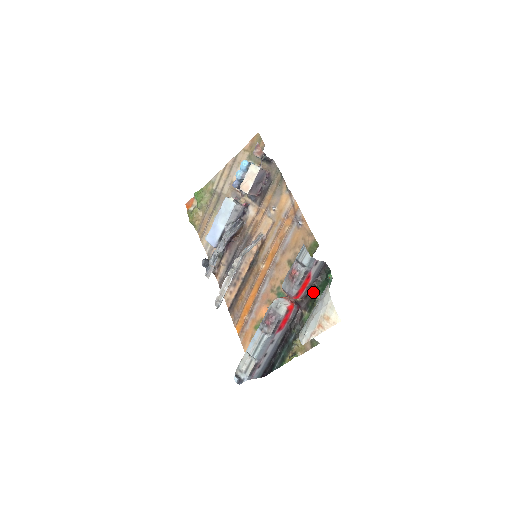
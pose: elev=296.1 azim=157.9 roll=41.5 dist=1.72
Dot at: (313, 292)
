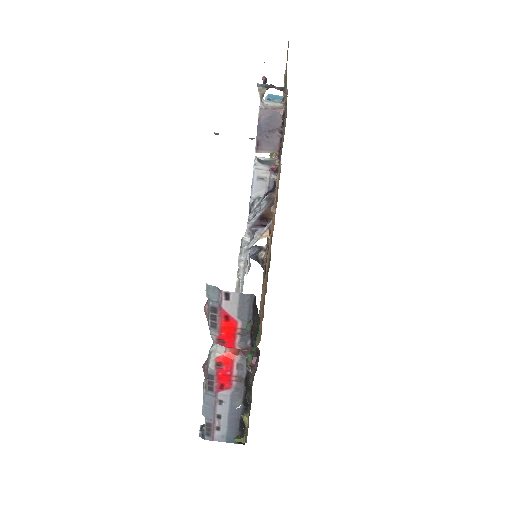
Dot at: occluded
